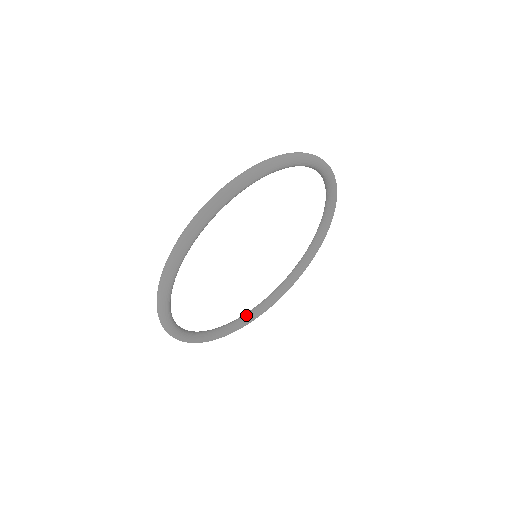
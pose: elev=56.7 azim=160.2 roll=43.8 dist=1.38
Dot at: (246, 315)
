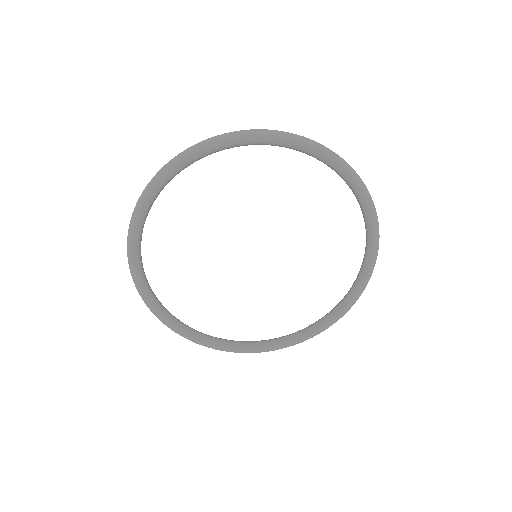
Dot at: occluded
